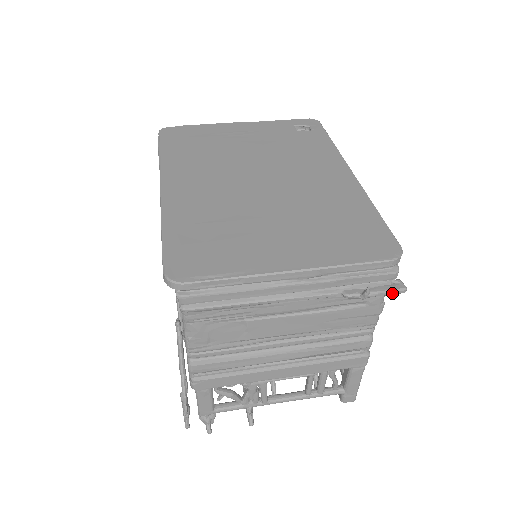
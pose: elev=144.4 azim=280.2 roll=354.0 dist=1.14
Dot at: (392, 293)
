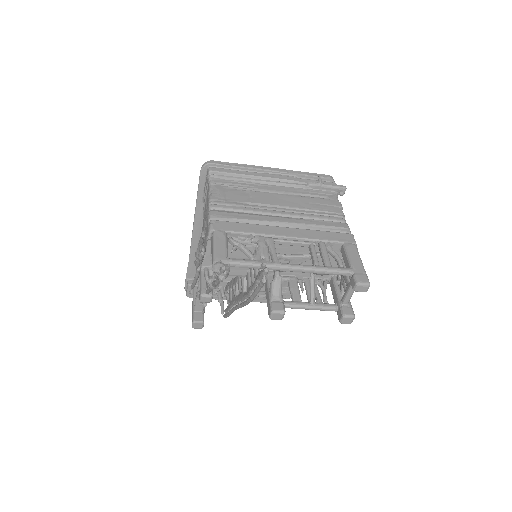
Dot at: (337, 186)
